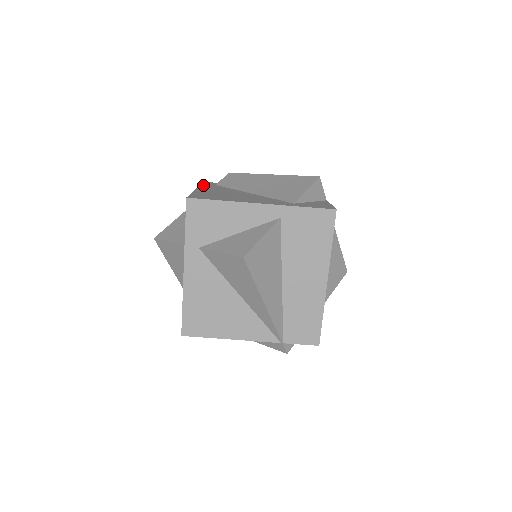
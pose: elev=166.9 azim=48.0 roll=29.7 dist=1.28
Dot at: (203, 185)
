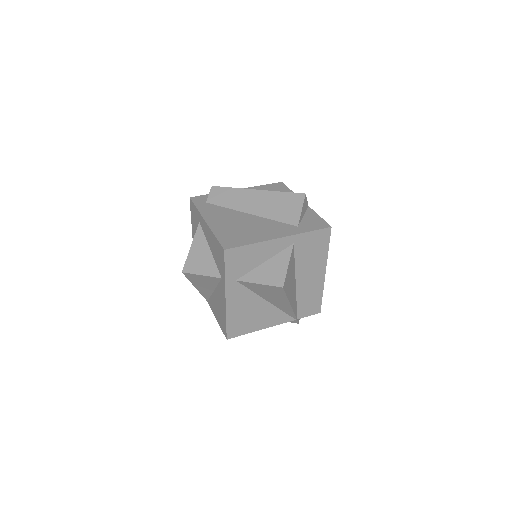
Dot at: (200, 209)
